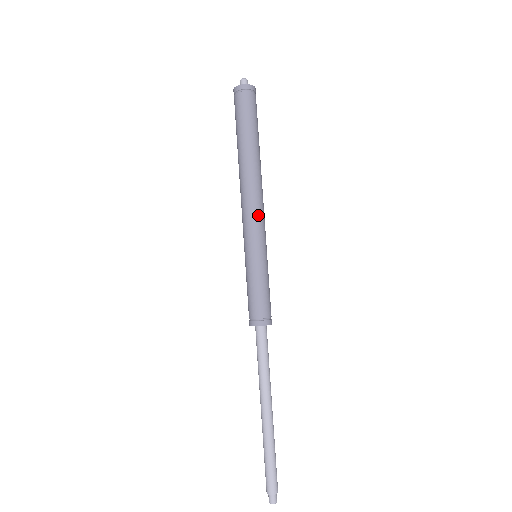
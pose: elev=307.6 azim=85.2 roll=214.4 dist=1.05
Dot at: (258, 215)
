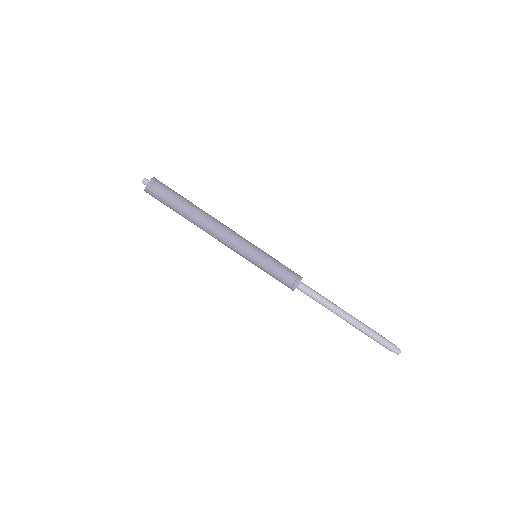
Dot at: (235, 234)
